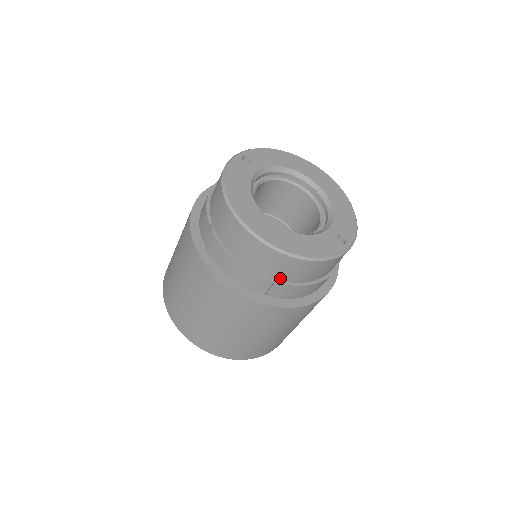
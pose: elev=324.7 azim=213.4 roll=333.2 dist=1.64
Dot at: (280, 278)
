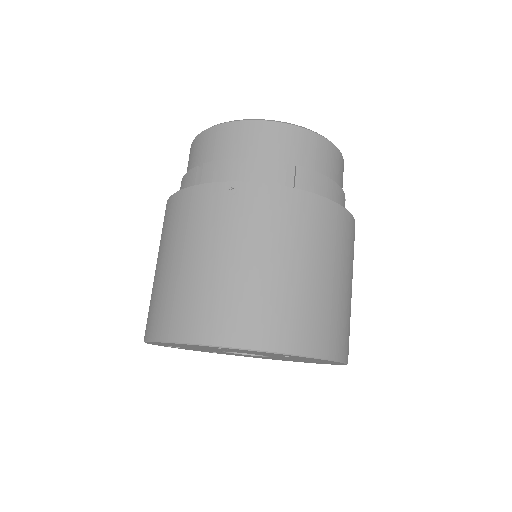
Dot at: (299, 164)
